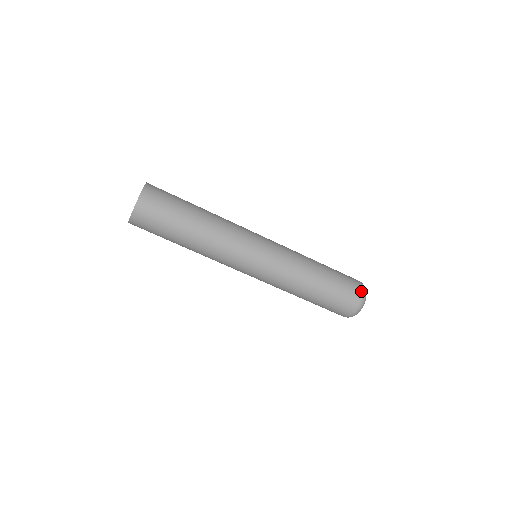
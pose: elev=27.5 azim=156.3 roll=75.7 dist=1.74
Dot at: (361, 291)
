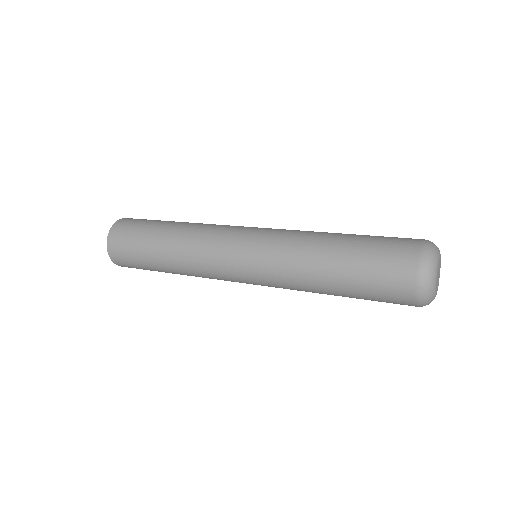
Dot at: (413, 281)
